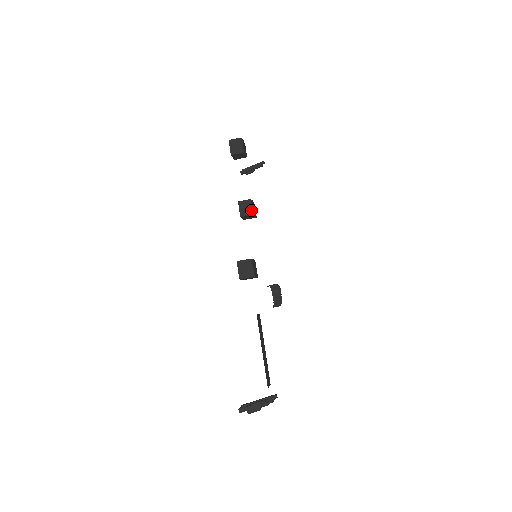
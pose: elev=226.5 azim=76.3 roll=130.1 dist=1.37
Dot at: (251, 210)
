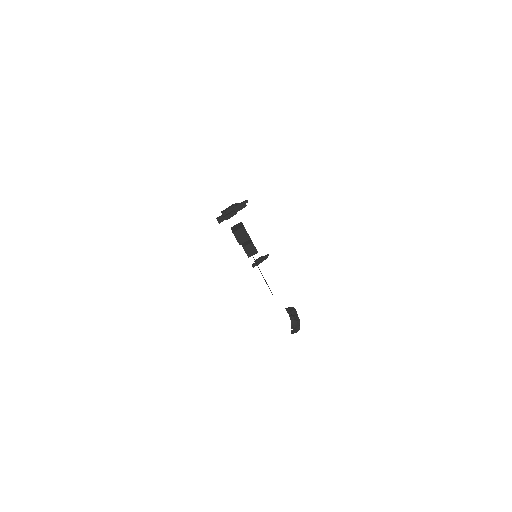
Dot at: (250, 241)
